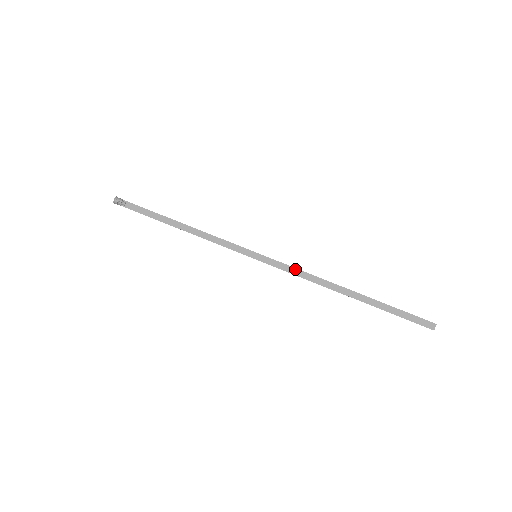
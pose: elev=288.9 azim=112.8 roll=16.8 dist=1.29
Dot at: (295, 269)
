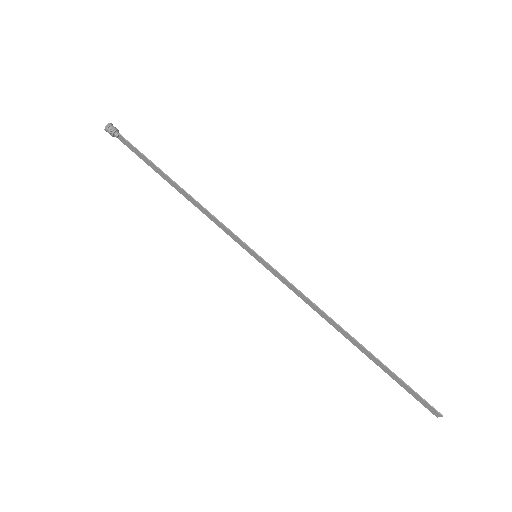
Dot at: (296, 290)
